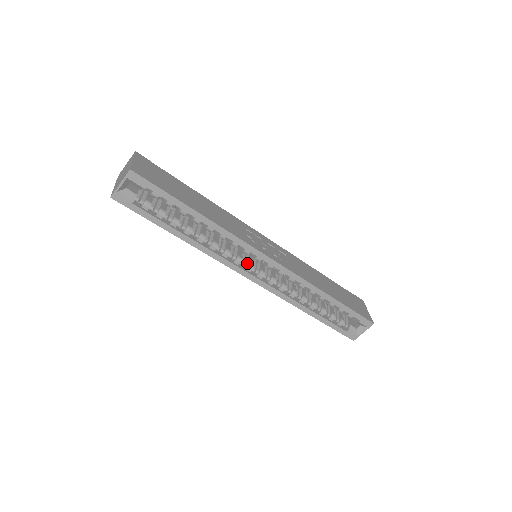
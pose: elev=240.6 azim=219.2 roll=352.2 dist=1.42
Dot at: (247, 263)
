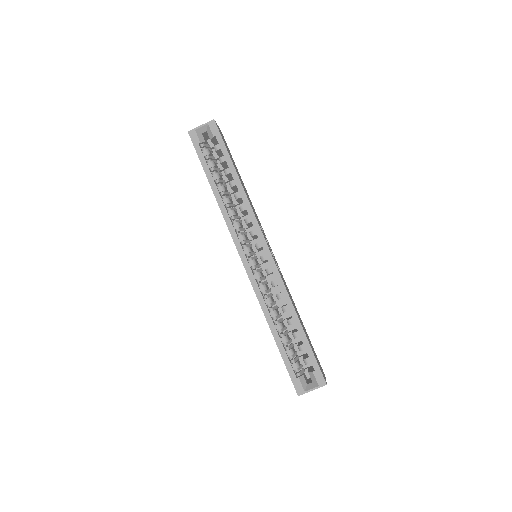
Dot at: (247, 246)
